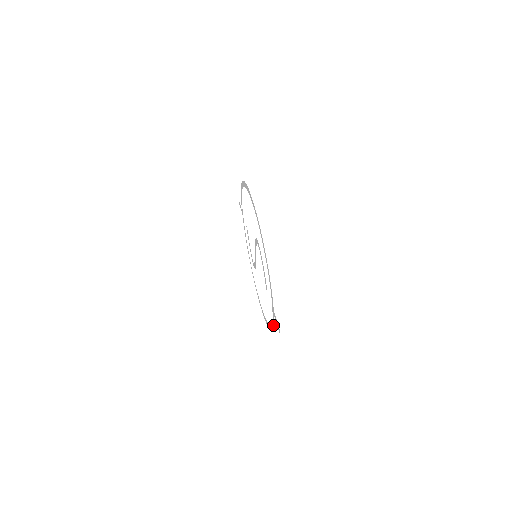
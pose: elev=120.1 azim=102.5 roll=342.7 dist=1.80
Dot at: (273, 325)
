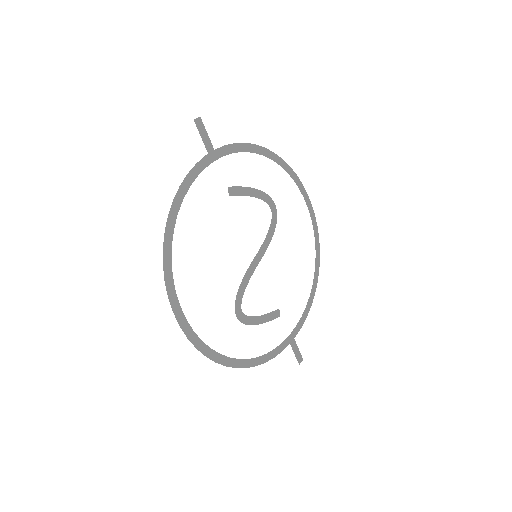
Dot at: (189, 177)
